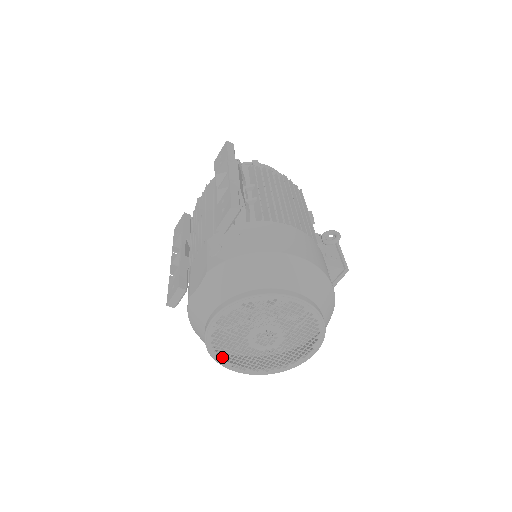
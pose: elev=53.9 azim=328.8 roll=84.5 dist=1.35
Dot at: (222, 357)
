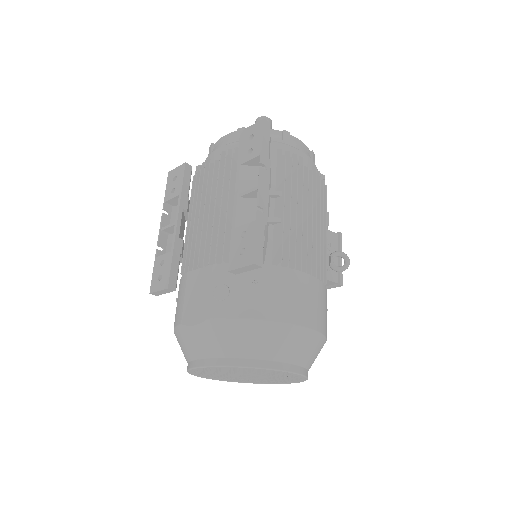
Dot at: (199, 374)
